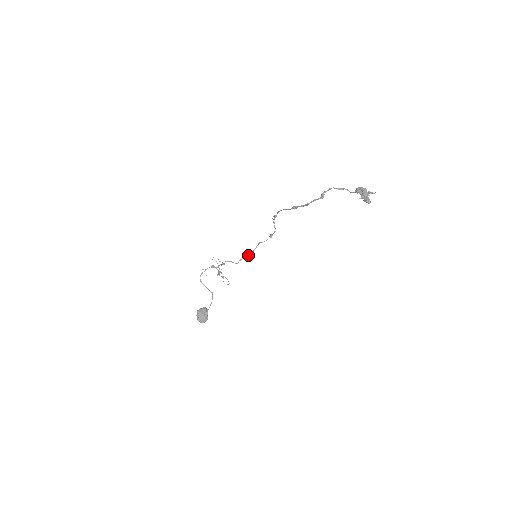
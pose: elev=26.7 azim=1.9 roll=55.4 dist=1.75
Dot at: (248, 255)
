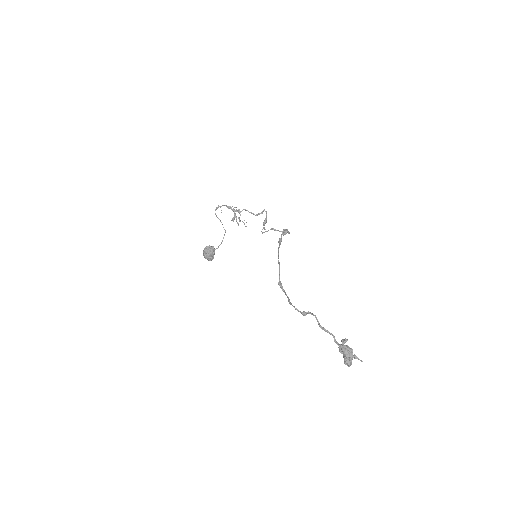
Dot at: (263, 224)
